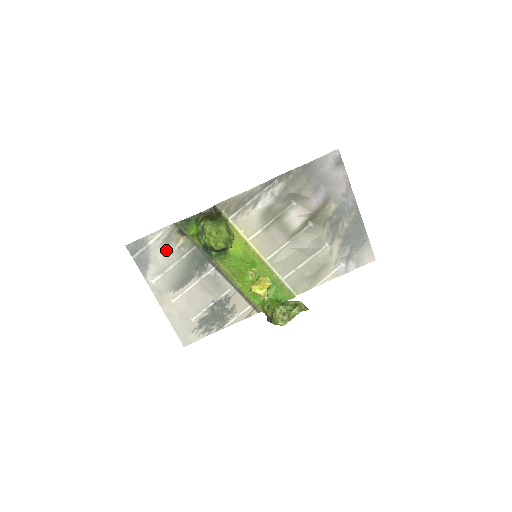
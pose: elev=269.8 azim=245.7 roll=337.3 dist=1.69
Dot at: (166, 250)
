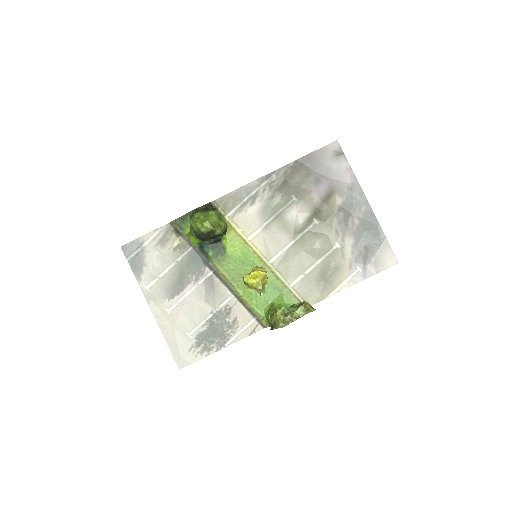
Dot at: (161, 252)
